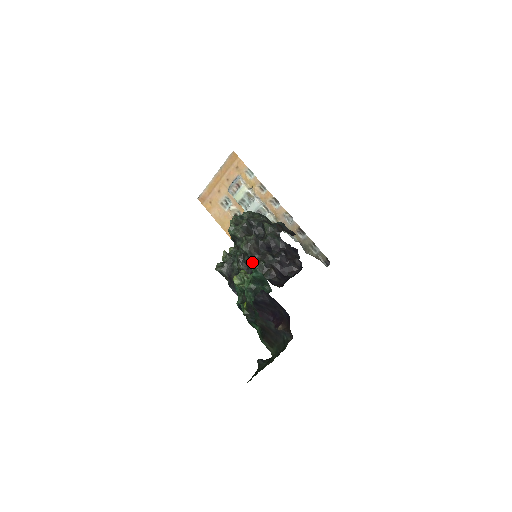
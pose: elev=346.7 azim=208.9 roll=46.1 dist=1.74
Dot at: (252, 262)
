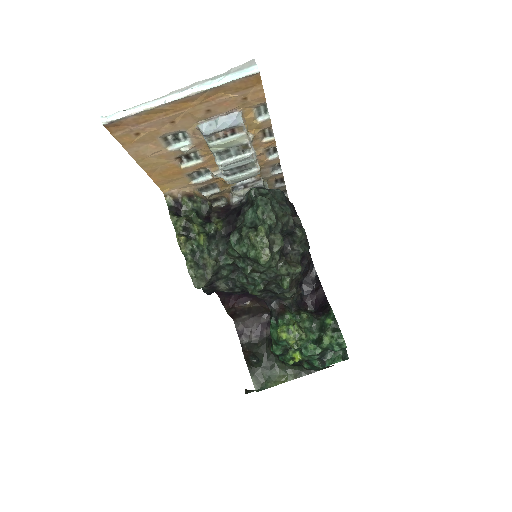
Dot at: (283, 292)
